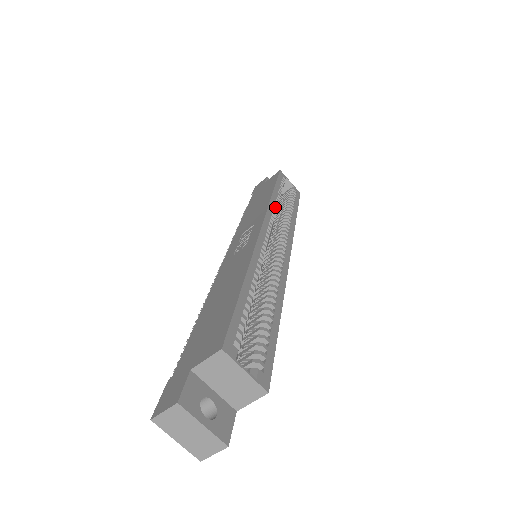
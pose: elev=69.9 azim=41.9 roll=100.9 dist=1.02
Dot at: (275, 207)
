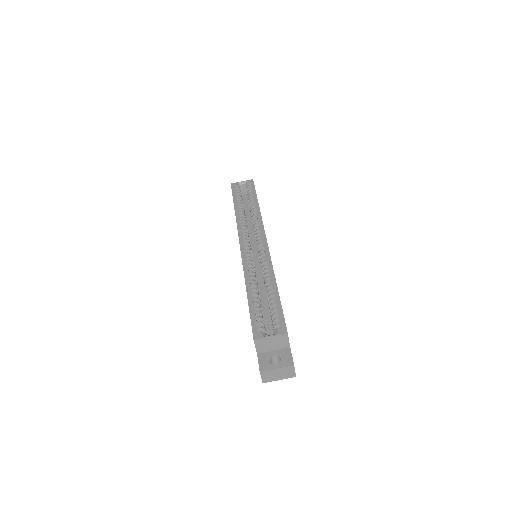
Dot at: (241, 220)
